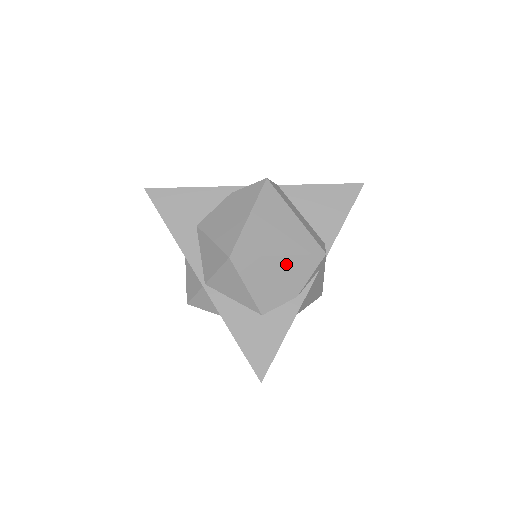
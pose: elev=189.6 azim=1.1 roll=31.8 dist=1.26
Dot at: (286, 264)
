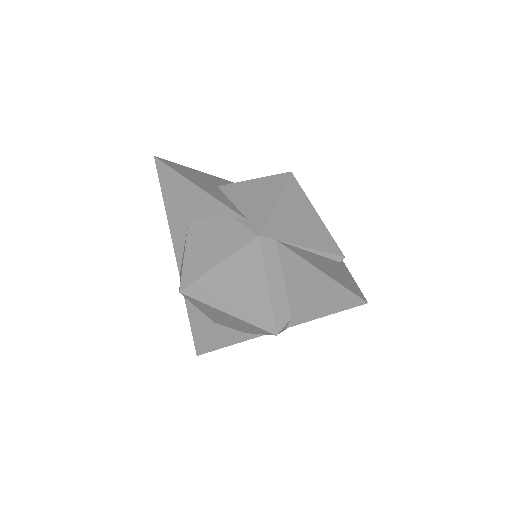
Dot at: (235, 319)
